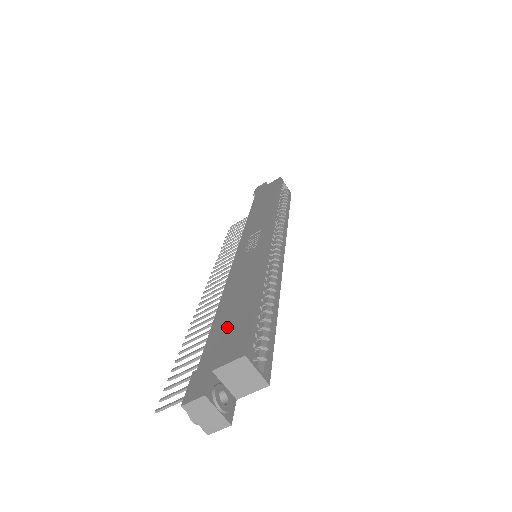
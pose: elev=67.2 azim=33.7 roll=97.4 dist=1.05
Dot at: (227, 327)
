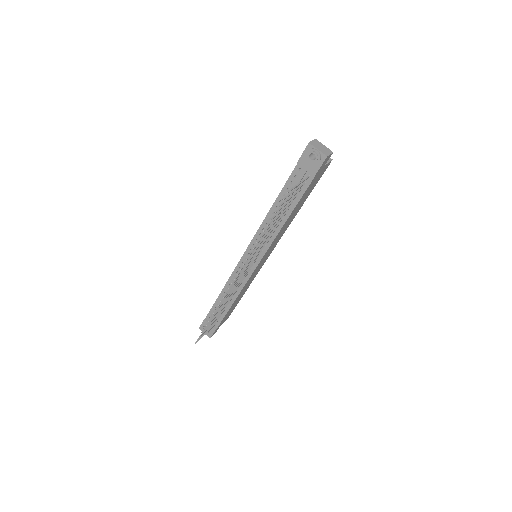
Dot at: occluded
